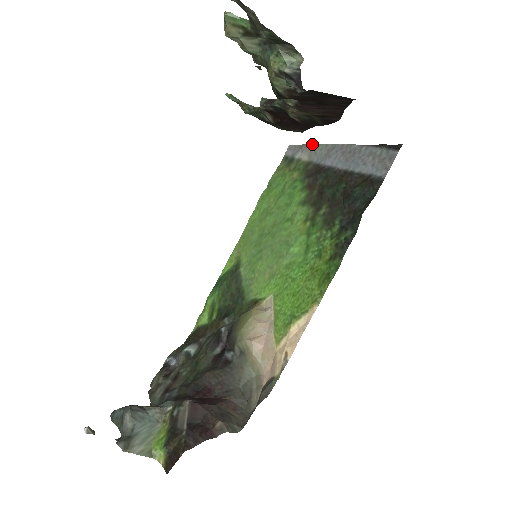
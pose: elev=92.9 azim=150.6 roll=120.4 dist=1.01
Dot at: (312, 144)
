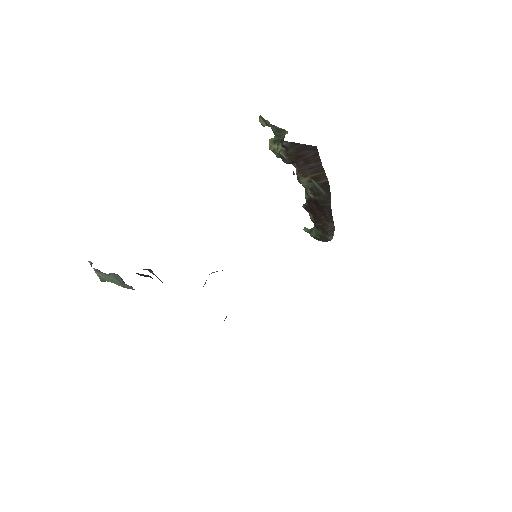
Dot at: occluded
